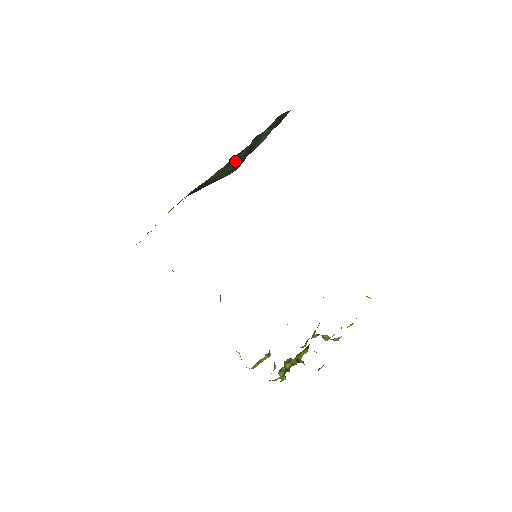
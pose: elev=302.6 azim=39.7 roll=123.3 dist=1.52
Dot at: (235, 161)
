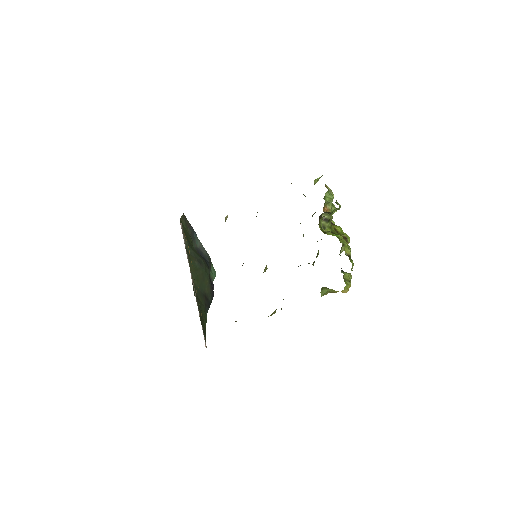
Dot at: (194, 259)
